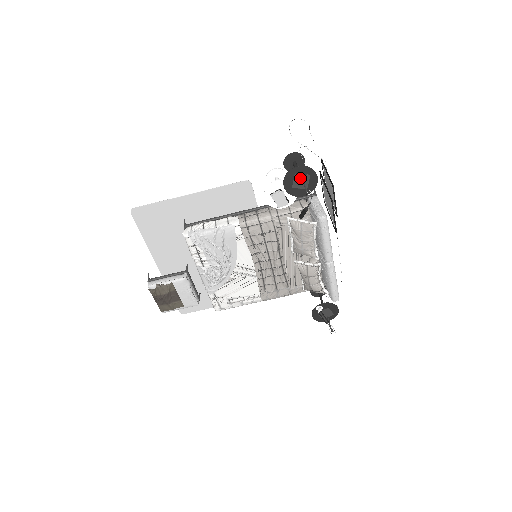
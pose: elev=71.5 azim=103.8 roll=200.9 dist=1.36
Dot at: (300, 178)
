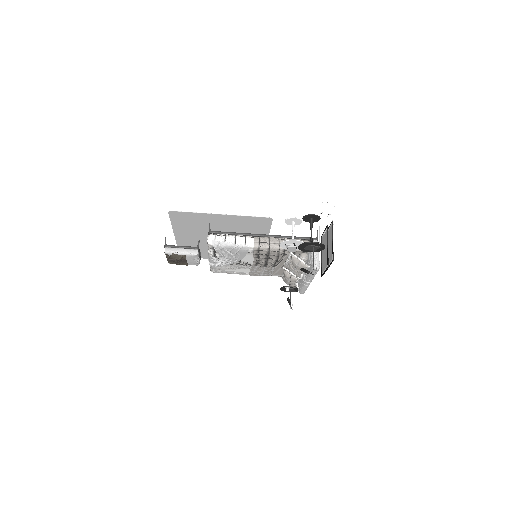
Dot at: (312, 247)
